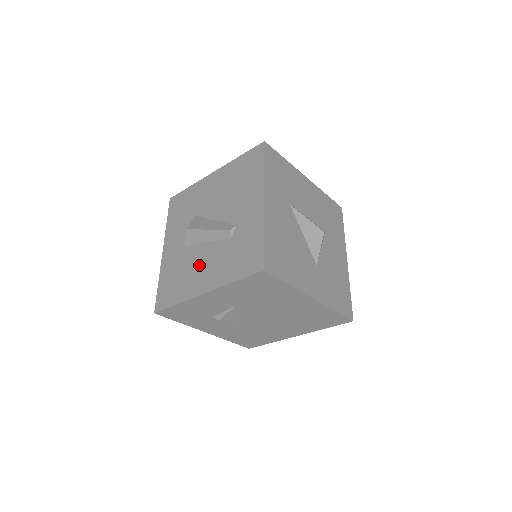
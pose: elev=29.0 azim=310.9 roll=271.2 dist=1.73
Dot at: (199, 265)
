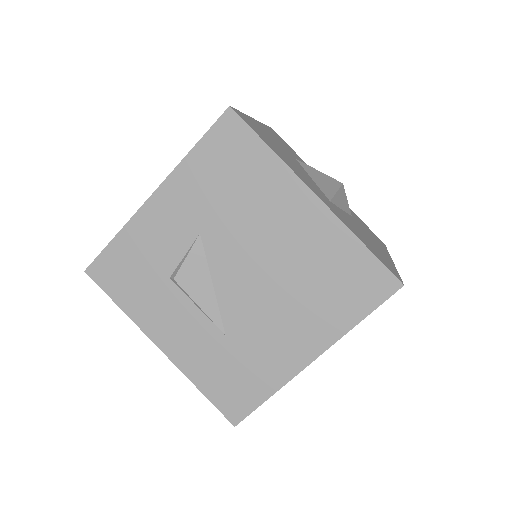
Dot at: occluded
